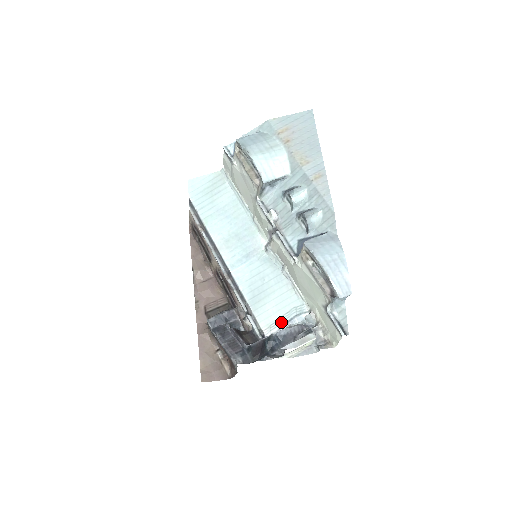
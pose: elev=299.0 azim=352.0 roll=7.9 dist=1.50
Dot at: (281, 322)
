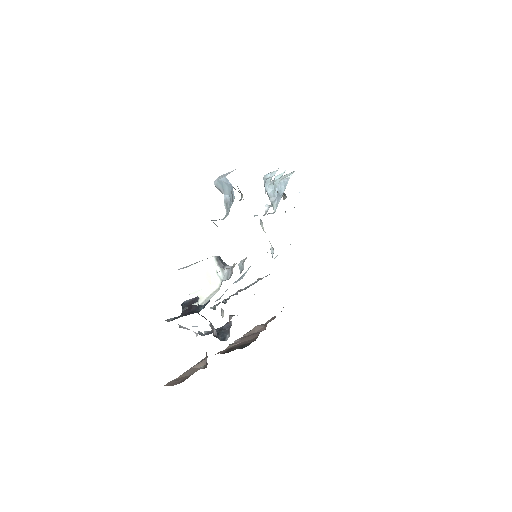
Dot at: occluded
